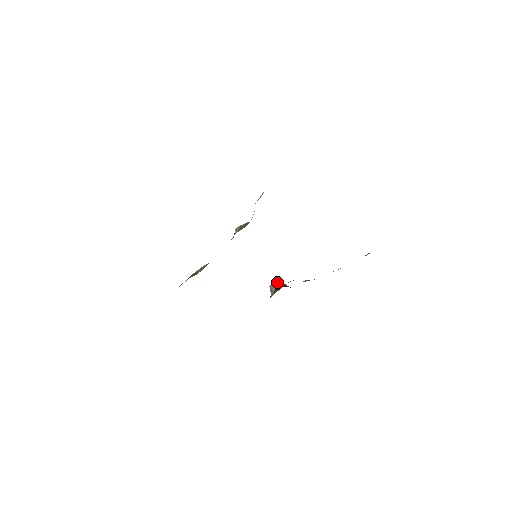
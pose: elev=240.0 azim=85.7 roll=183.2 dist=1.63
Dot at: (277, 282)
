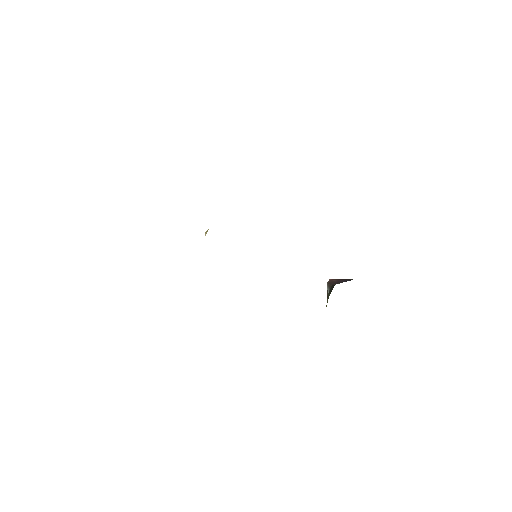
Dot at: (331, 281)
